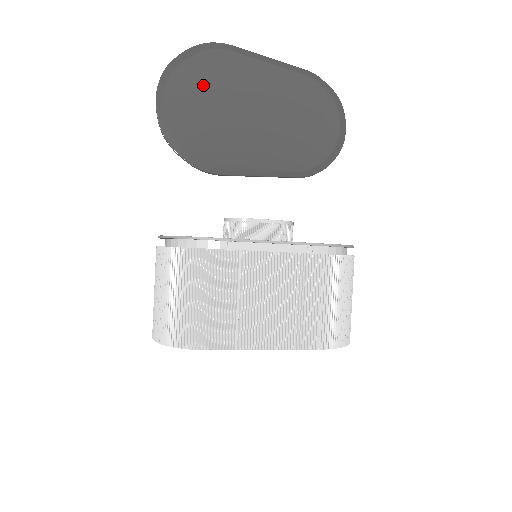
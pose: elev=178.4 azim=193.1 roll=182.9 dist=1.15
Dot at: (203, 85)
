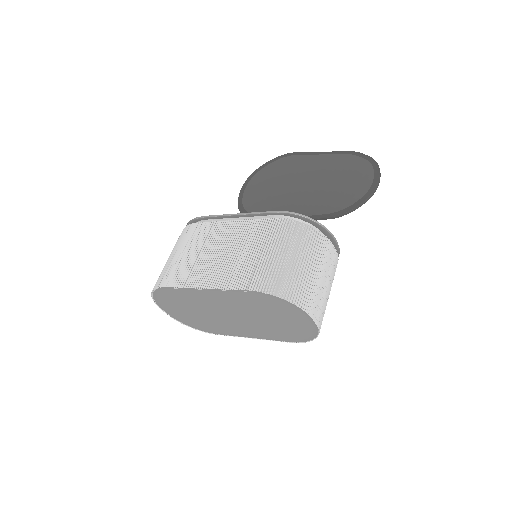
Dot at: (272, 176)
